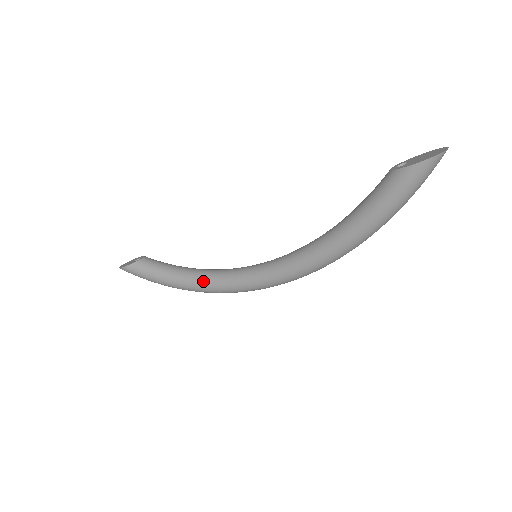
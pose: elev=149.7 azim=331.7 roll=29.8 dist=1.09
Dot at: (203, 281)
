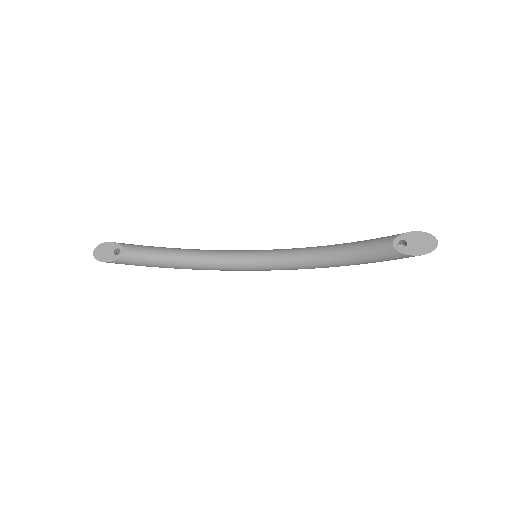
Dot at: (202, 268)
